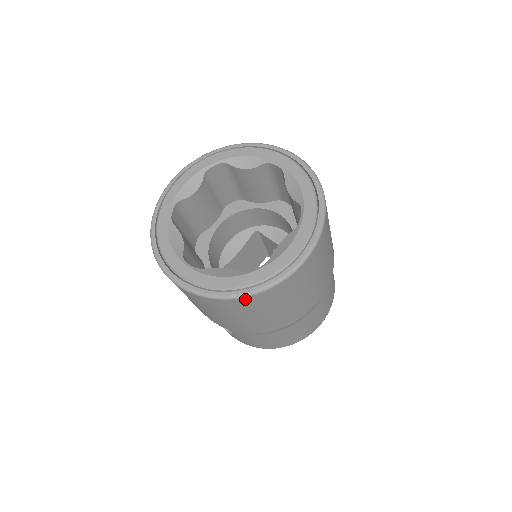
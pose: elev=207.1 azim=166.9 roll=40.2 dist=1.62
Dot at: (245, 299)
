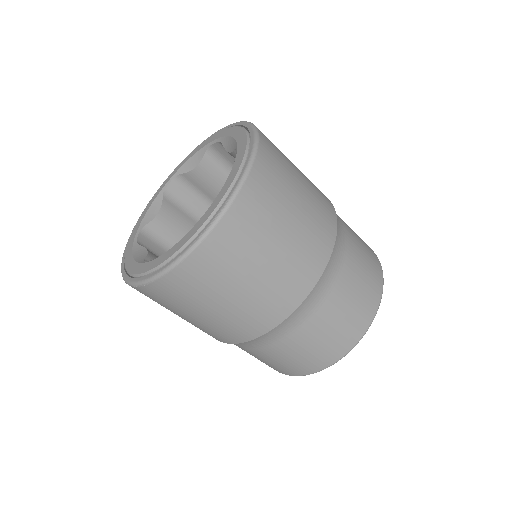
Dot at: occluded
